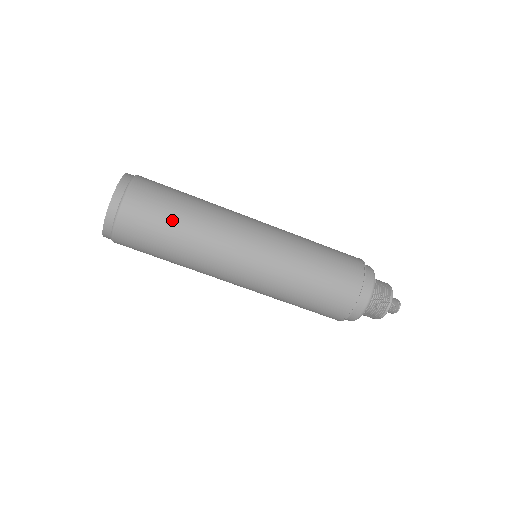
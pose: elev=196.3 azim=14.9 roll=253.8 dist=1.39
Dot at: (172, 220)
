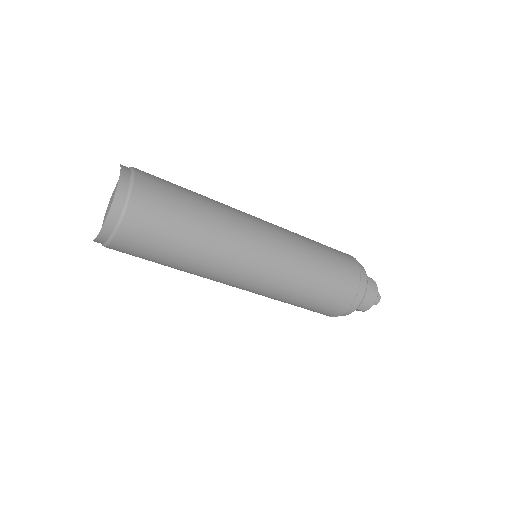
Dot at: (181, 231)
